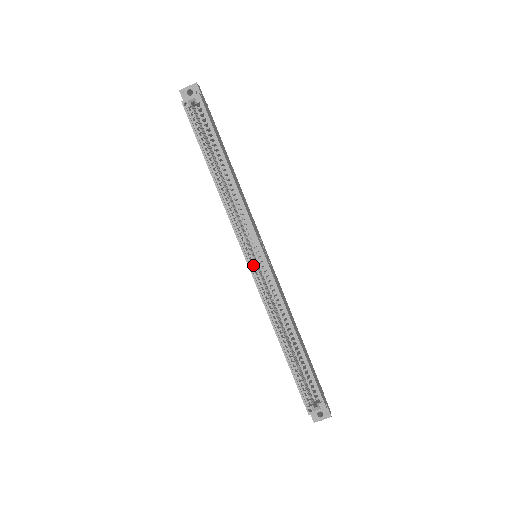
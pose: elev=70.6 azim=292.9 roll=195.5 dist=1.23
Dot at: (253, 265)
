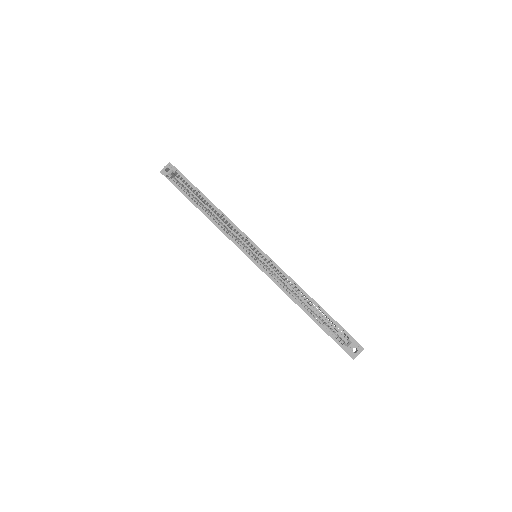
Dot at: (256, 260)
